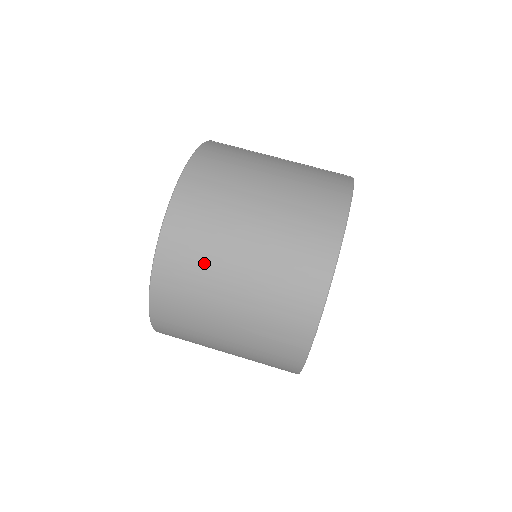
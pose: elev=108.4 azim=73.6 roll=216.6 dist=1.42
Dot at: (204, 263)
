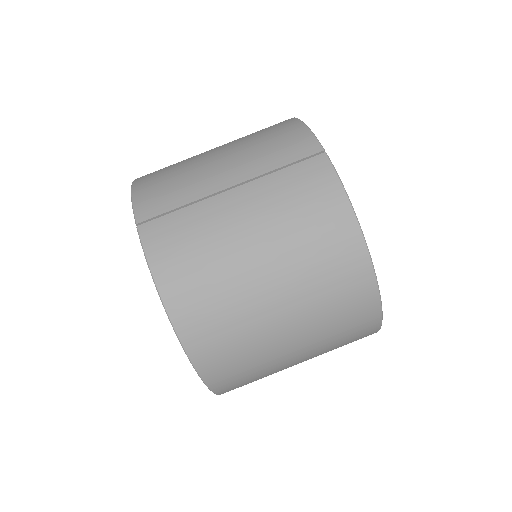
Dot at: (257, 365)
